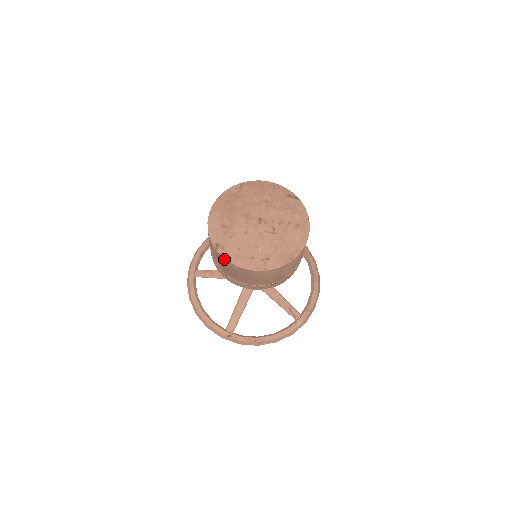
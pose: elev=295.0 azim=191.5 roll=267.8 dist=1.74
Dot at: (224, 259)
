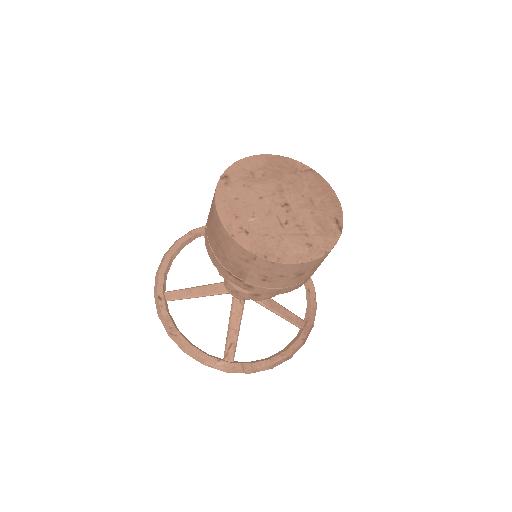
Dot at: (215, 191)
